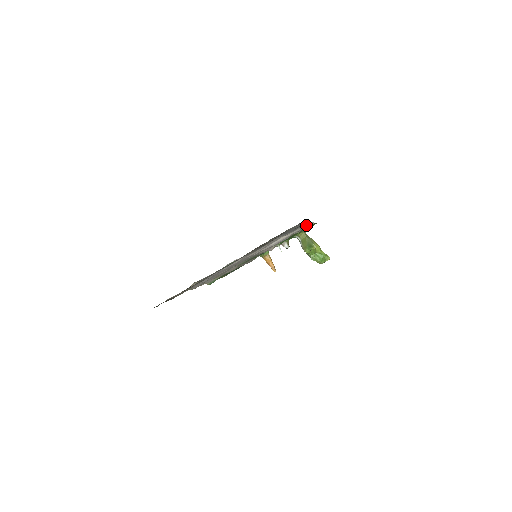
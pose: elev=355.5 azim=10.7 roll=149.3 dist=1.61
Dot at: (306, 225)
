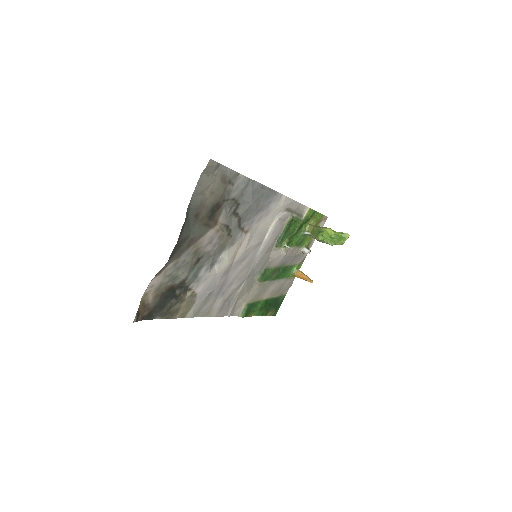
Dot at: (301, 213)
